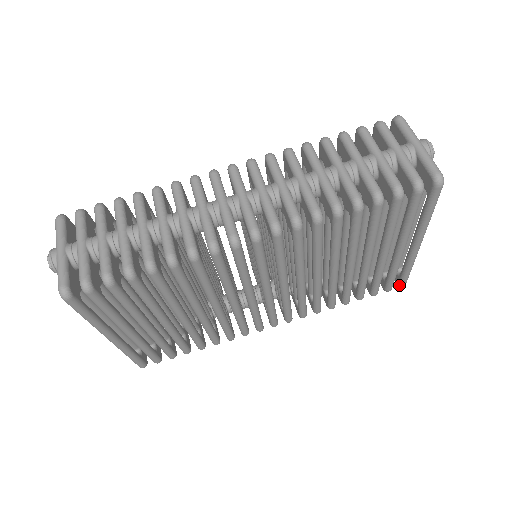
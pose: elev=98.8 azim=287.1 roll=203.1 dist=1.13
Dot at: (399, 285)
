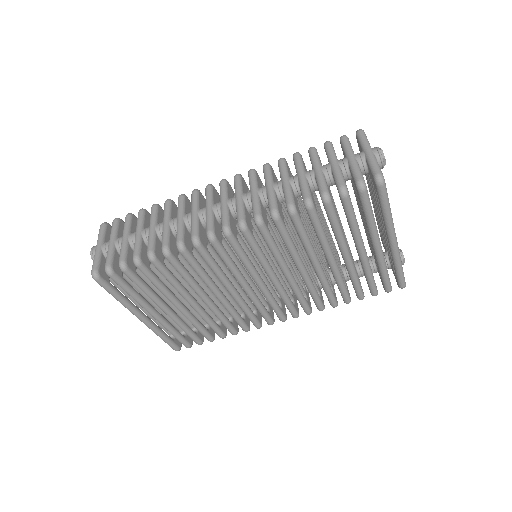
Dot at: (399, 286)
